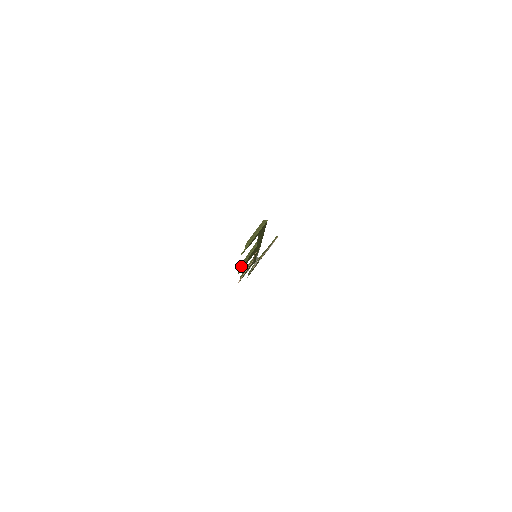
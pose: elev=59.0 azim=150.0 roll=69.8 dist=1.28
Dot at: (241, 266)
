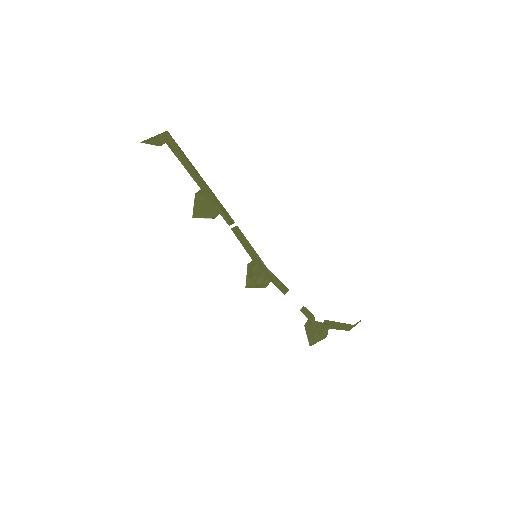
Dot at: (195, 212)
